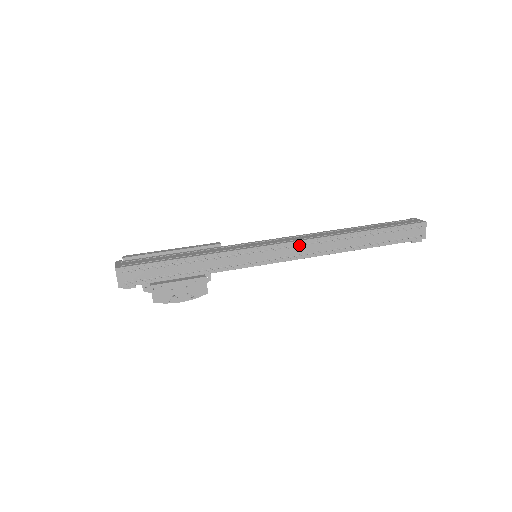
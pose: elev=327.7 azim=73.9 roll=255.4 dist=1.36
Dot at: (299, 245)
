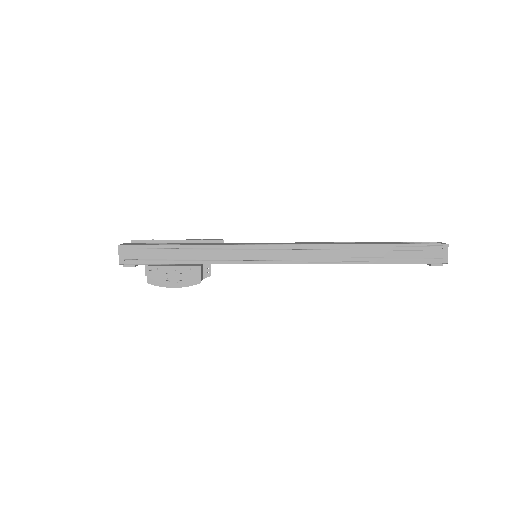
Dot at: (299, 249)
